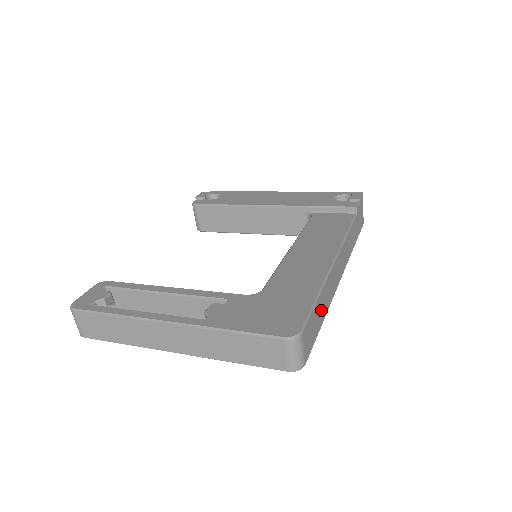
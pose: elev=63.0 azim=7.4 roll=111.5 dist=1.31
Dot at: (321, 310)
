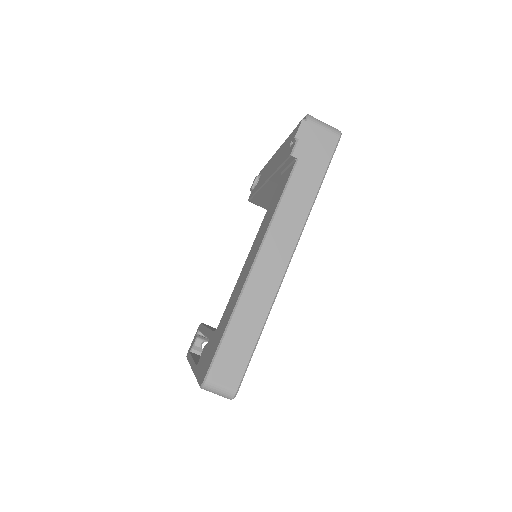
Dot at: (246, 330)
